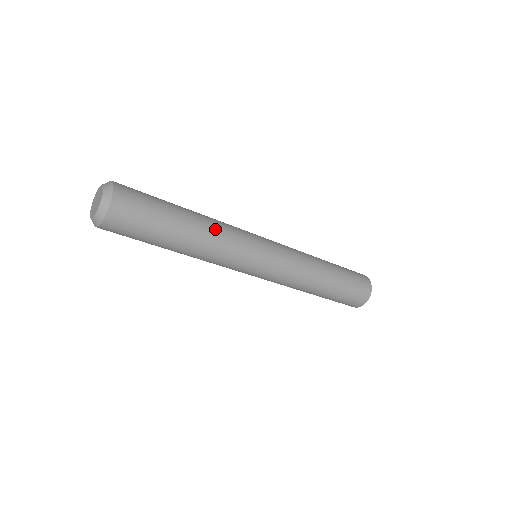
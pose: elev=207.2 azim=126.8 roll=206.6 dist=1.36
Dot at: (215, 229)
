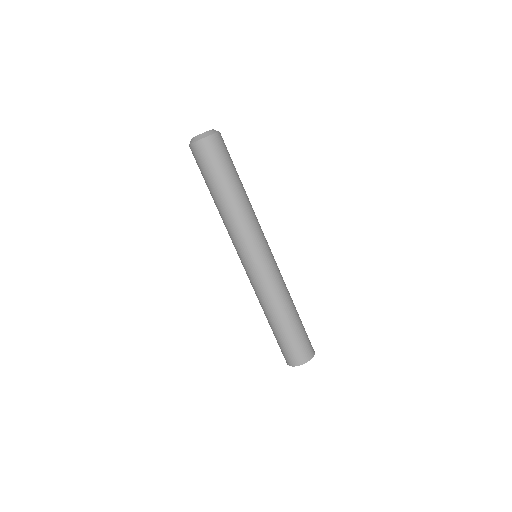
Dot at: (251, 206)
